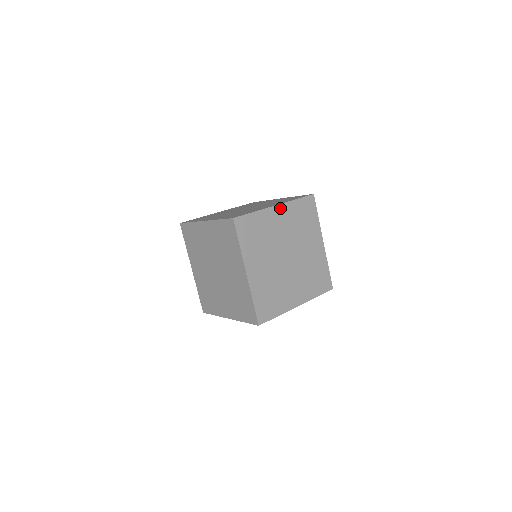
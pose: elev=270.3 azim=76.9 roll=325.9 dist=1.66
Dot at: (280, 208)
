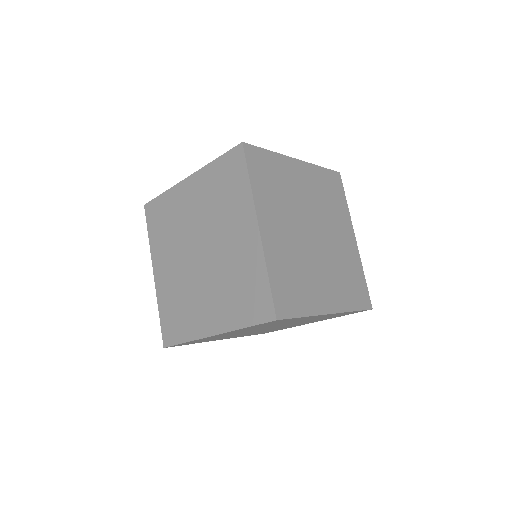
Dot at: occluded
